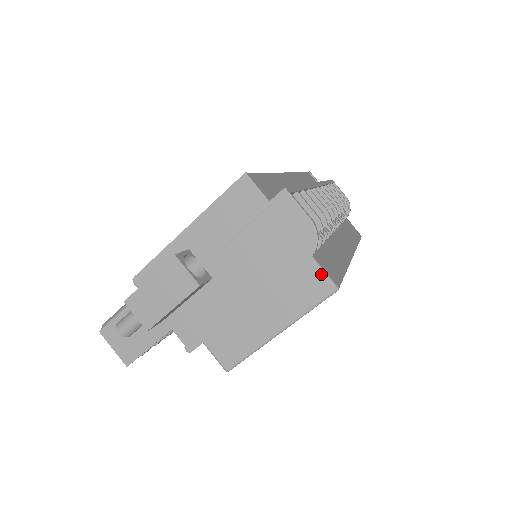
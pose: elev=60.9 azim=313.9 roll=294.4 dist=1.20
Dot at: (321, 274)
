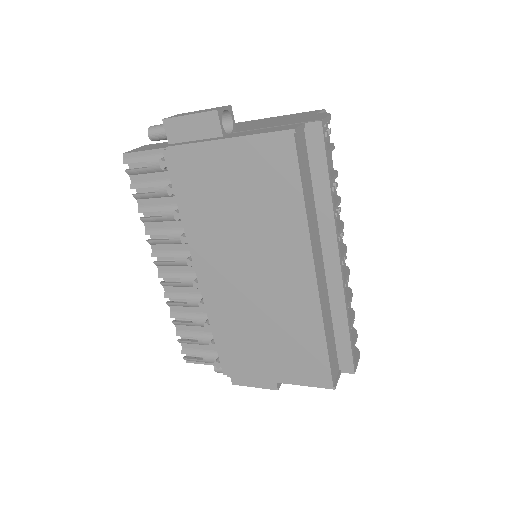
Dot at: occluded
